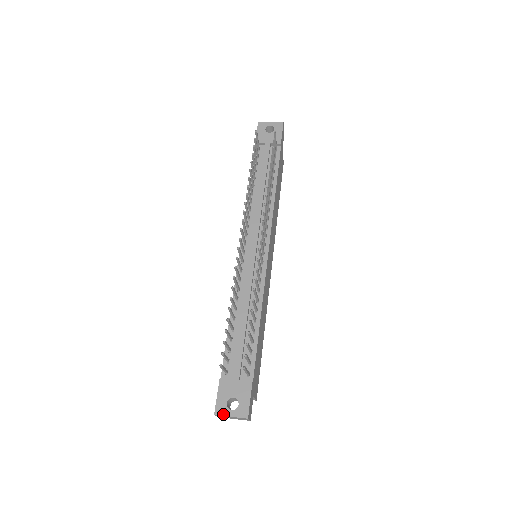
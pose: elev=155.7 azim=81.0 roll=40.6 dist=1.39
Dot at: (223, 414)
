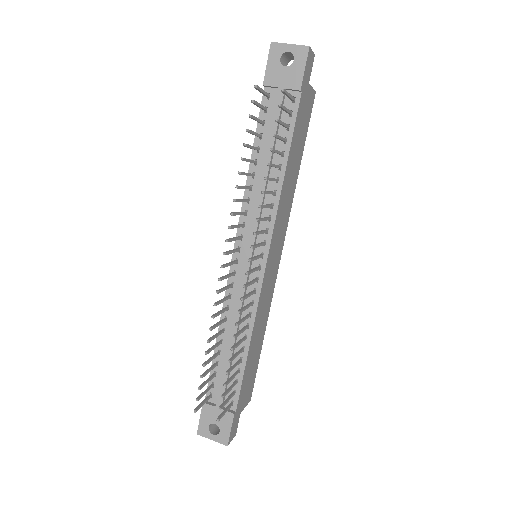
Dot at: (205, 436)
